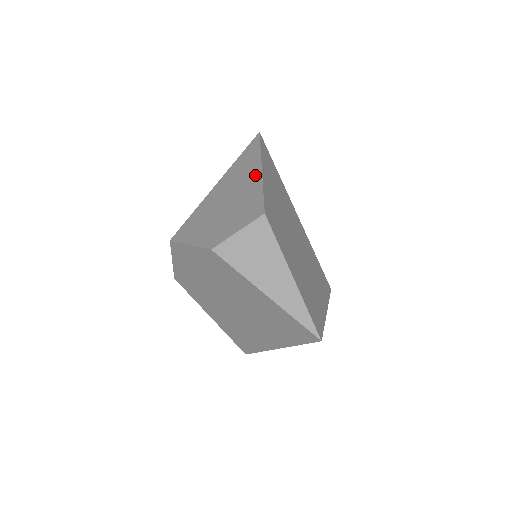
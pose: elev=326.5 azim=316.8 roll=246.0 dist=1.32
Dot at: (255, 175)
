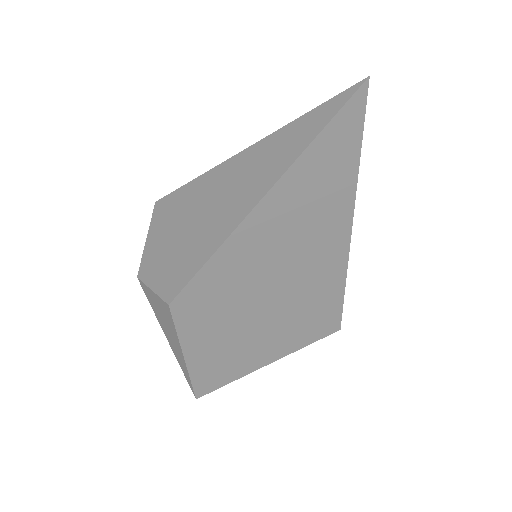
Dot at: (236, 215)
